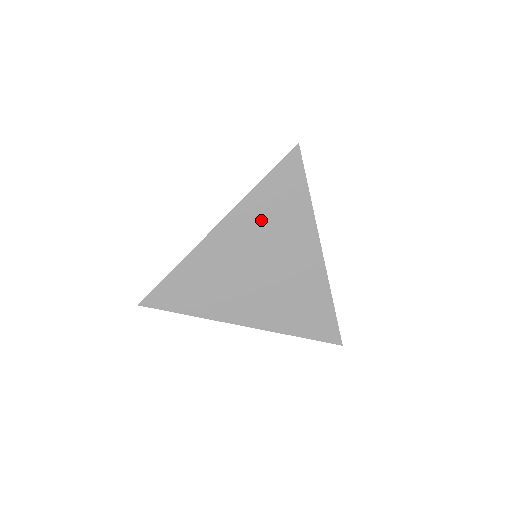
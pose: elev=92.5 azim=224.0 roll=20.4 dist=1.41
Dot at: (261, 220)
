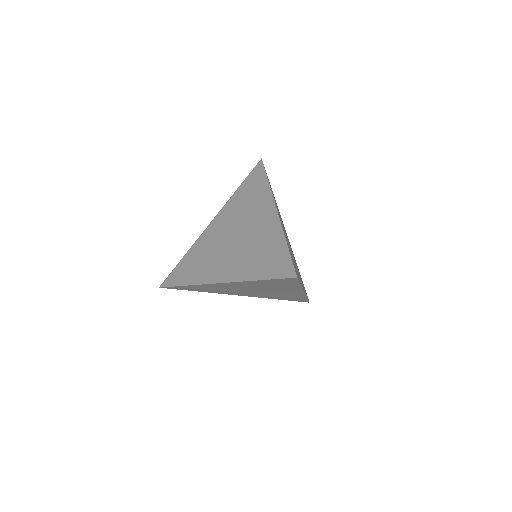
Dot at: (257, 285)
